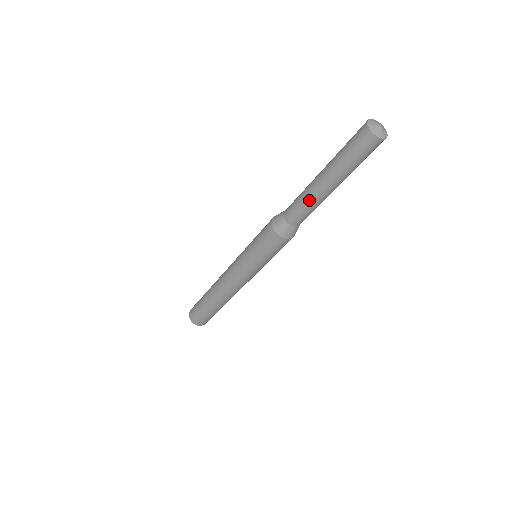
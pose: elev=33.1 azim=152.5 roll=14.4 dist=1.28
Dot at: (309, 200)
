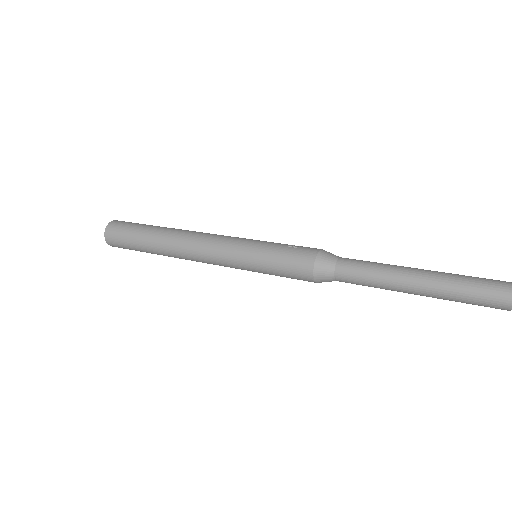
Dot at: (382, 287)
